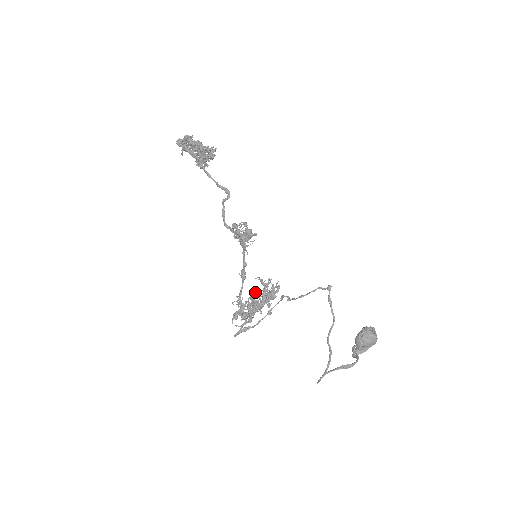
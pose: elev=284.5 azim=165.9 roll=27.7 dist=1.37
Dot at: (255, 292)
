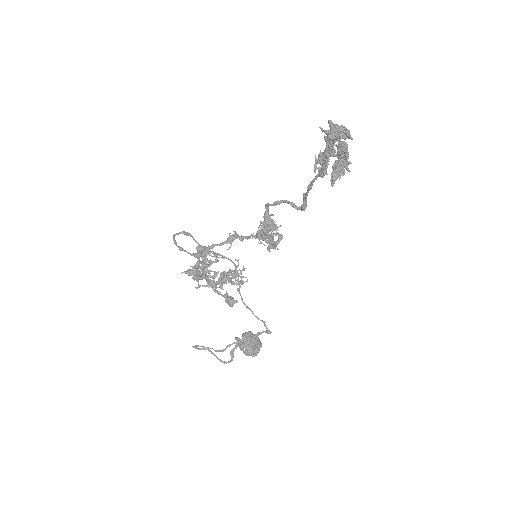
Dot at: occluded
